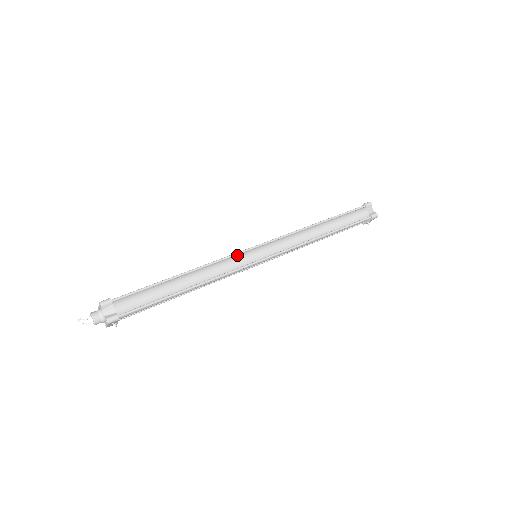
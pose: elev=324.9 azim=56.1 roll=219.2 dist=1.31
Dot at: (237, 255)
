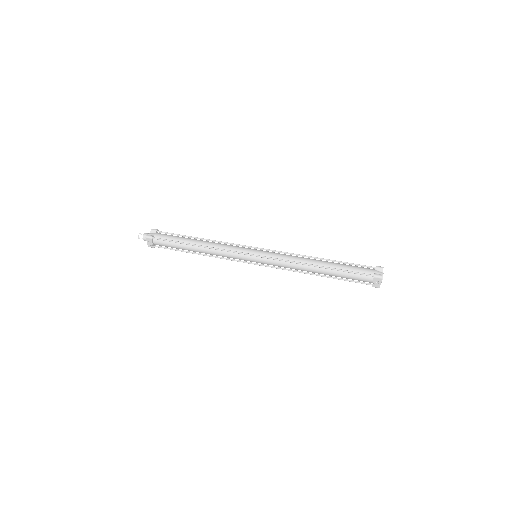
Dot at: (242, 247)
